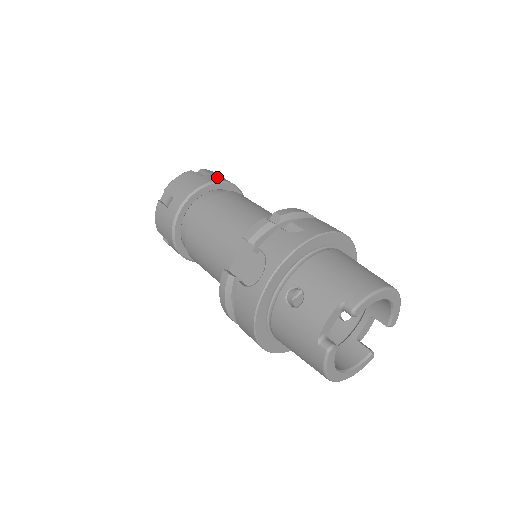
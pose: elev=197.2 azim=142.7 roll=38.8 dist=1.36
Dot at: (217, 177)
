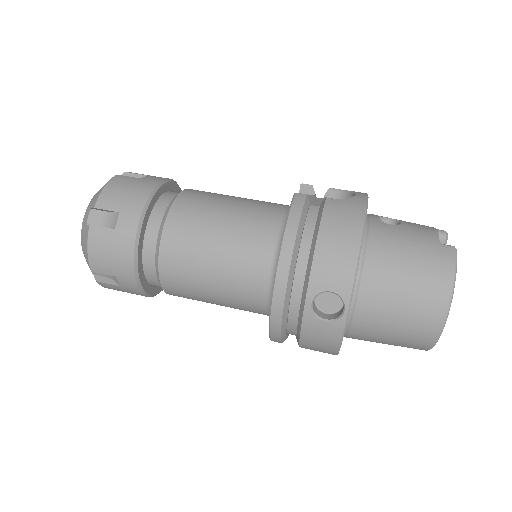
Dot at: occluded
